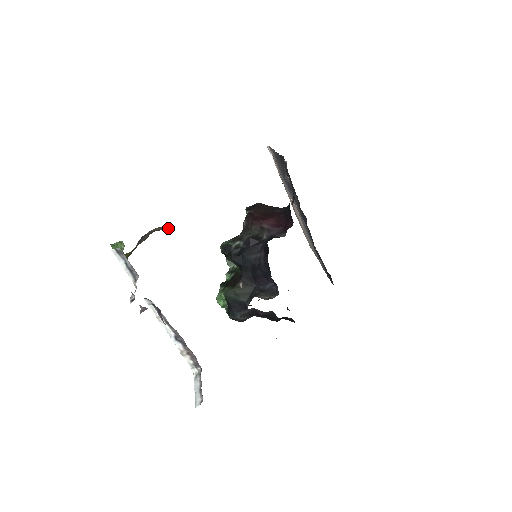
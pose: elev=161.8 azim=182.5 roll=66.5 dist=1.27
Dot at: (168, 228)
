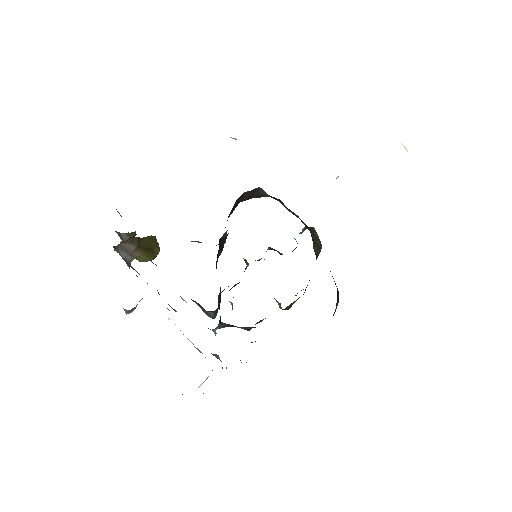
Dot at: (122, 242)
